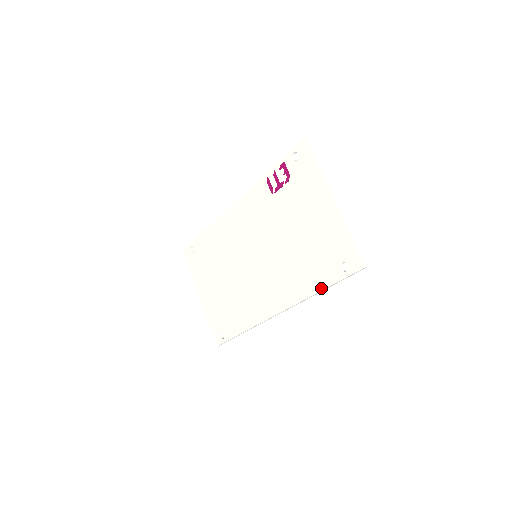
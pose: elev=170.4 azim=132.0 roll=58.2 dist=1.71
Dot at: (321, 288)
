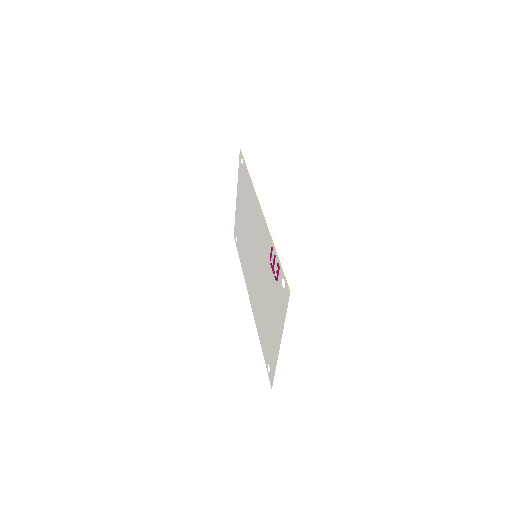
Dot at: (261, 345)
